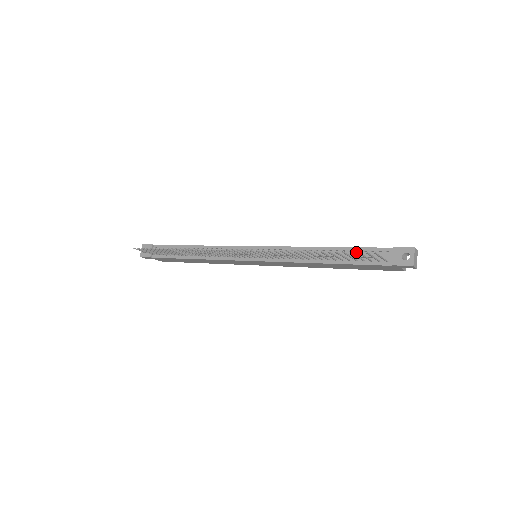
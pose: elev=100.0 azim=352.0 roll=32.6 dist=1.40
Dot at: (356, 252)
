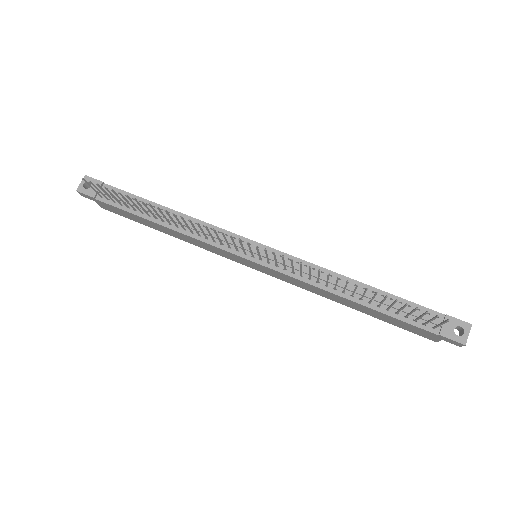
Dot at: (398, 303)
